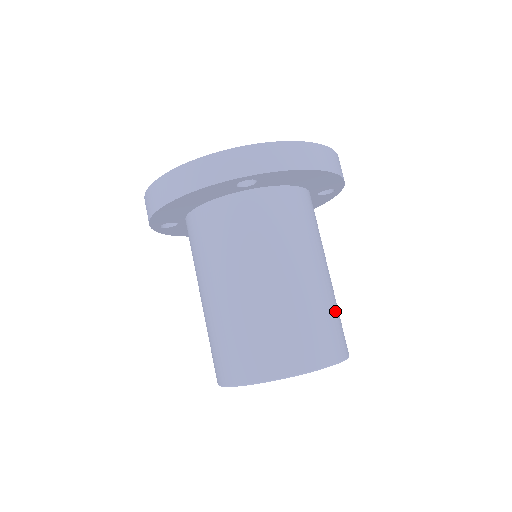
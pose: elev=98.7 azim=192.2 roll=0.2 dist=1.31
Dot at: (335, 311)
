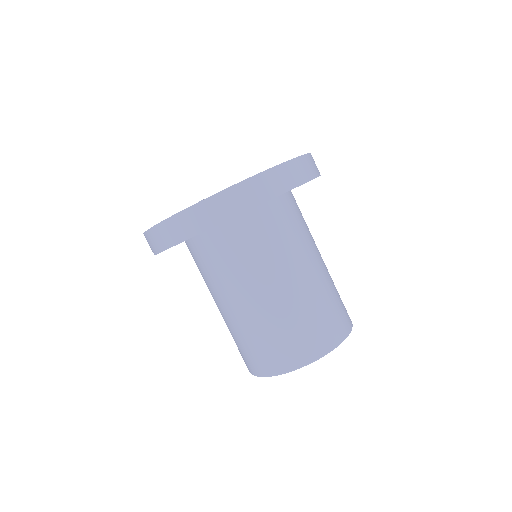
Dot at: (294, 323)
